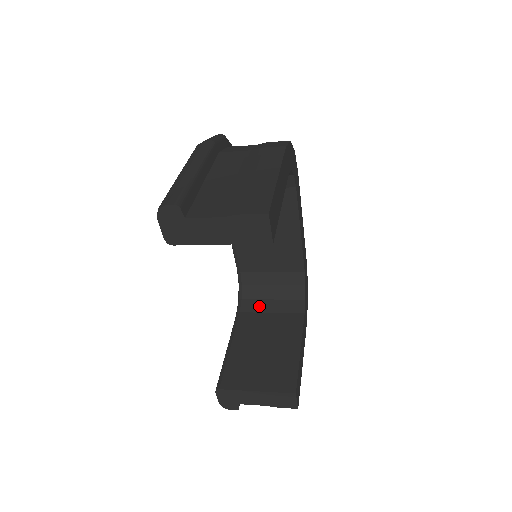
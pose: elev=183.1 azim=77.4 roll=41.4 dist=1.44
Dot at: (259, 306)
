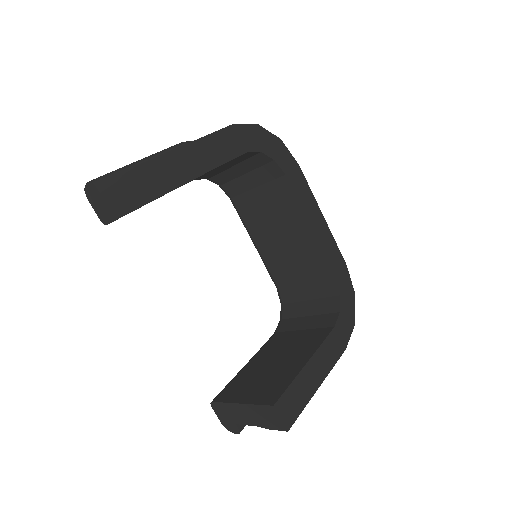
Dot at: (294, 324)
